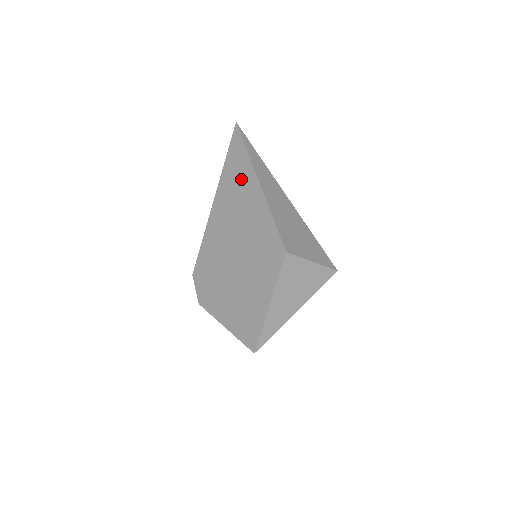
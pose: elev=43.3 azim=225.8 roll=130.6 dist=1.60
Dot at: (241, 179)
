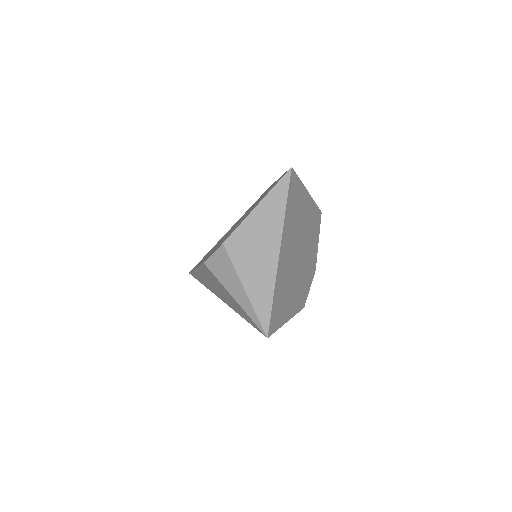
Dot at: occluded
